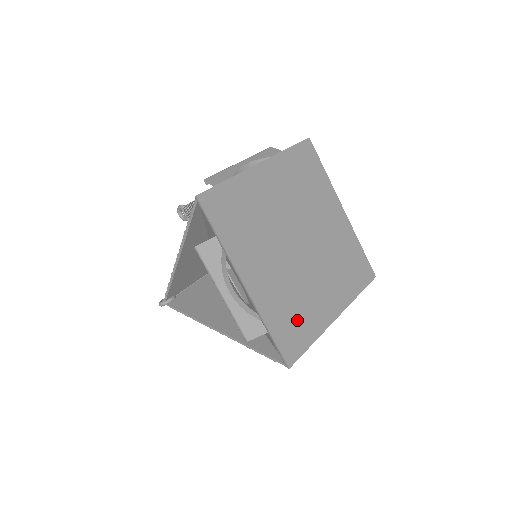
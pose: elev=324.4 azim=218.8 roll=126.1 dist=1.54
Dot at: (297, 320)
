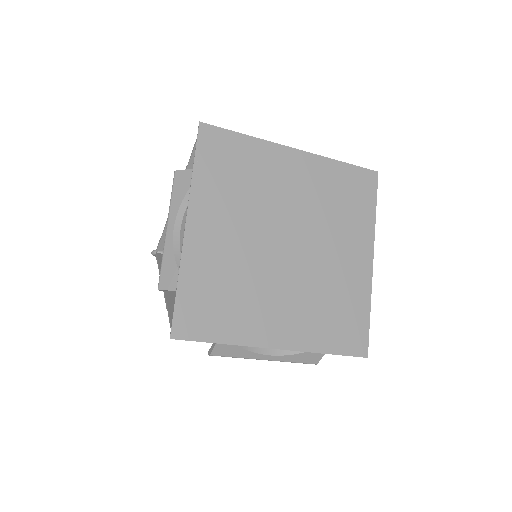
Dot at: (342, 314)
